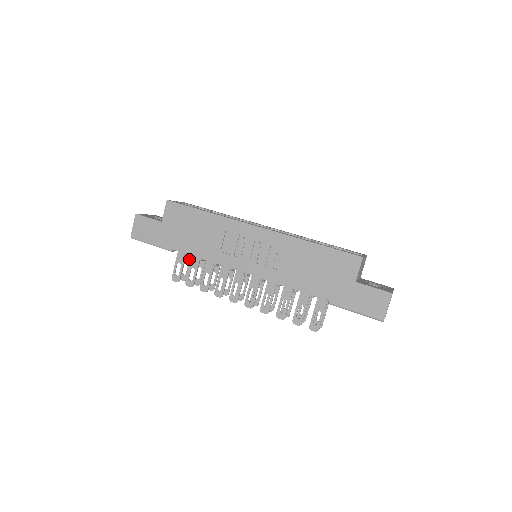
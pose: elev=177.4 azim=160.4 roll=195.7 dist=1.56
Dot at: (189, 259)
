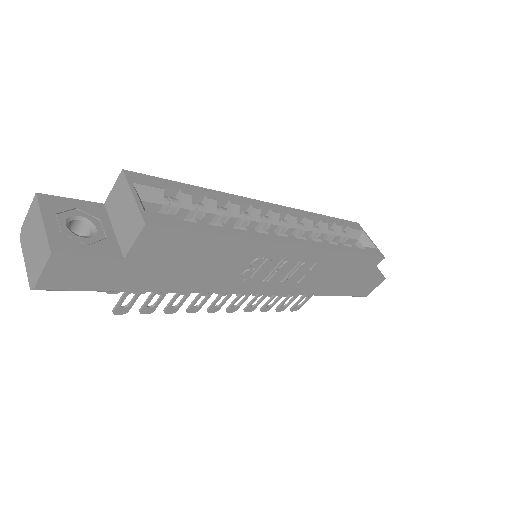
Dot at: occluded
